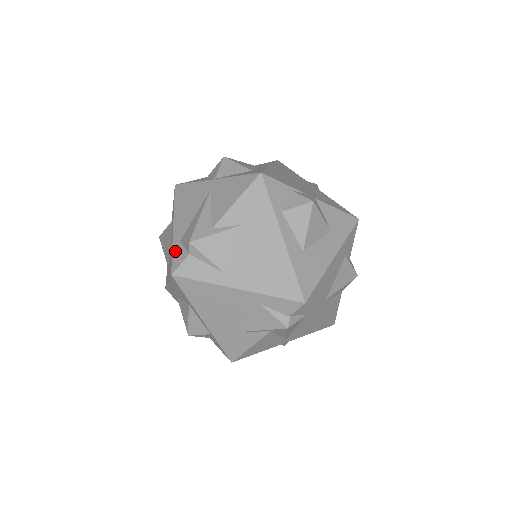
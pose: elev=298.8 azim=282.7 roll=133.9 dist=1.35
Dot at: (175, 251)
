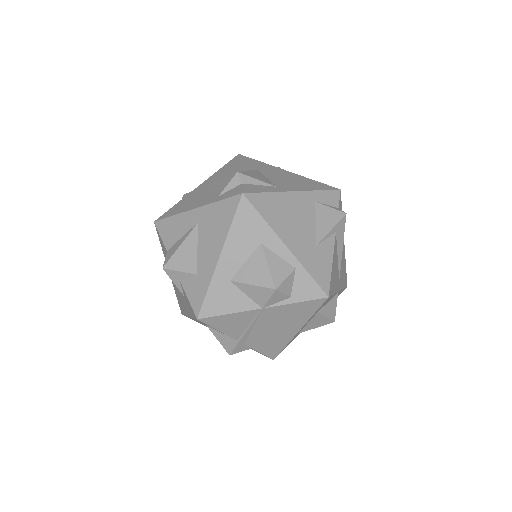
Dot at: (223, 197)
